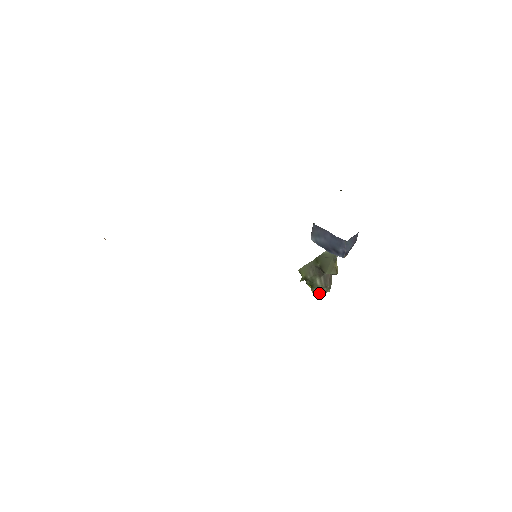
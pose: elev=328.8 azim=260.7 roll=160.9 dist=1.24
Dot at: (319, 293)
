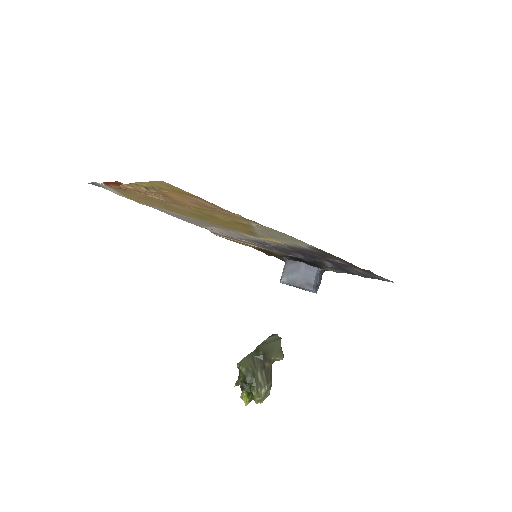
Dot at: (259, 395)
